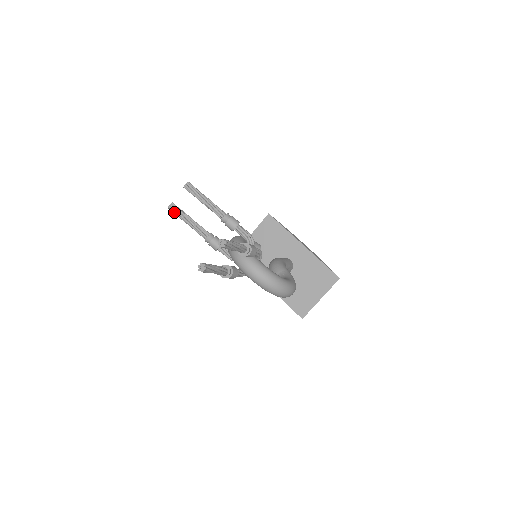
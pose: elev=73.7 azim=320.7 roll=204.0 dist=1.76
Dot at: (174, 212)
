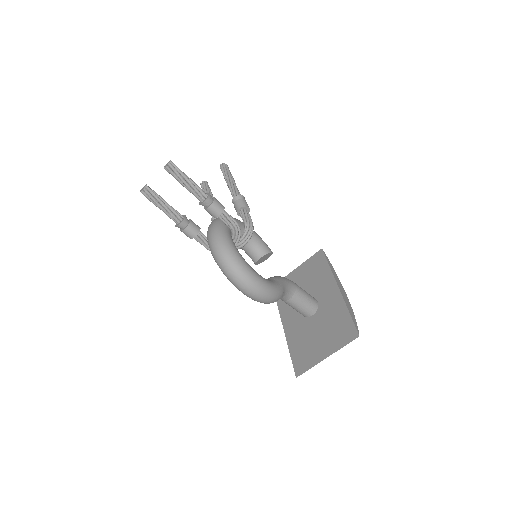
Dot at: (202, 189)
